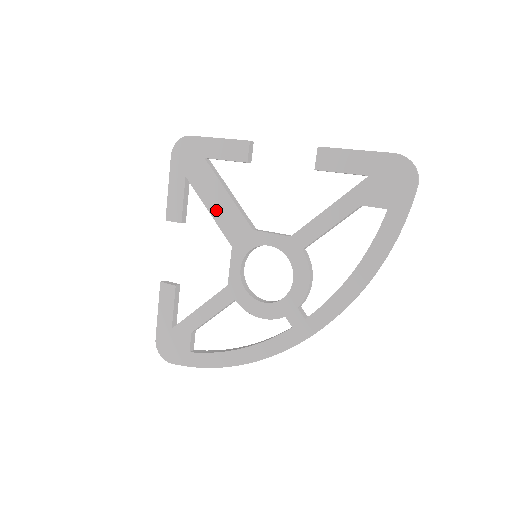
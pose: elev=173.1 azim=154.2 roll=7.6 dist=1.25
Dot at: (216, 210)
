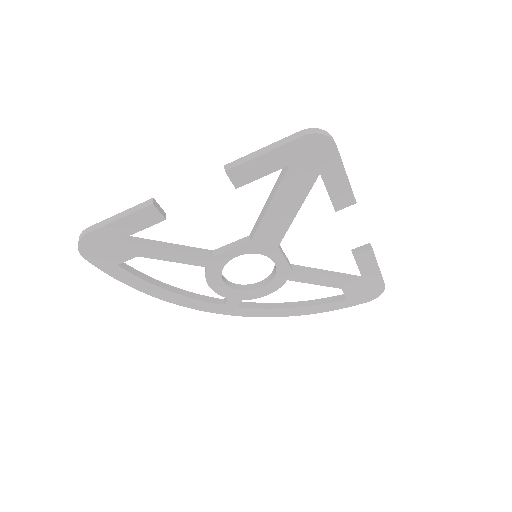
Dot at: (275, 212)
